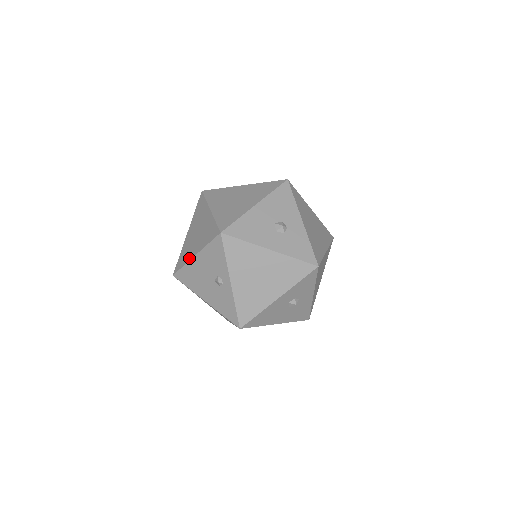
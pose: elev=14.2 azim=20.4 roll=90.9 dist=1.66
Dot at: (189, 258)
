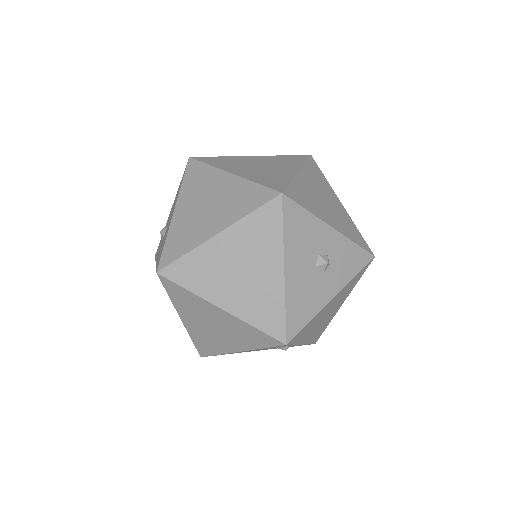
Dot at: (226, 351)
